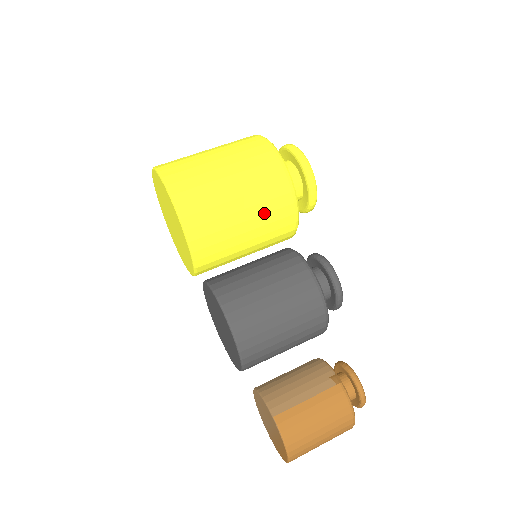
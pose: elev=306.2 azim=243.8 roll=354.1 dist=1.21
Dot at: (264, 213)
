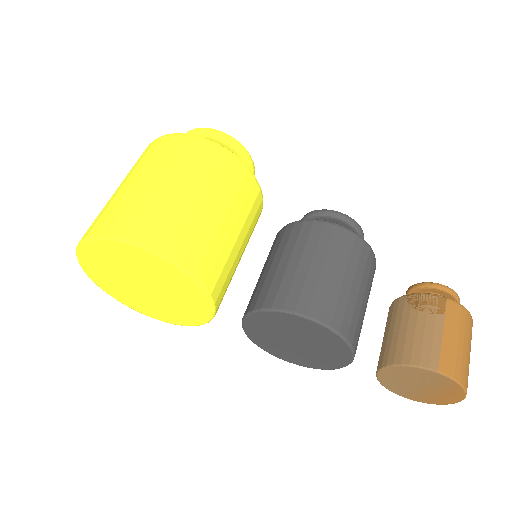
Dot at: (241, 207)
